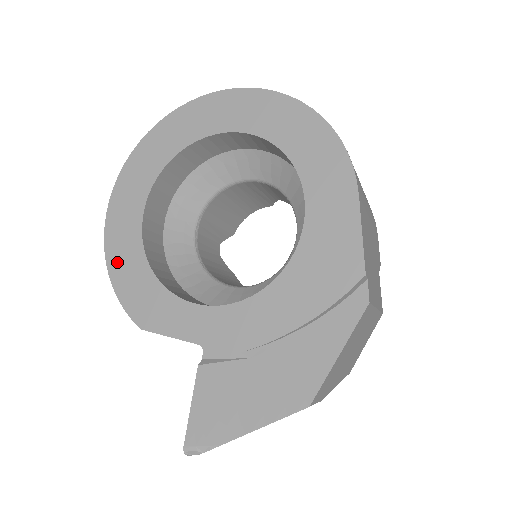
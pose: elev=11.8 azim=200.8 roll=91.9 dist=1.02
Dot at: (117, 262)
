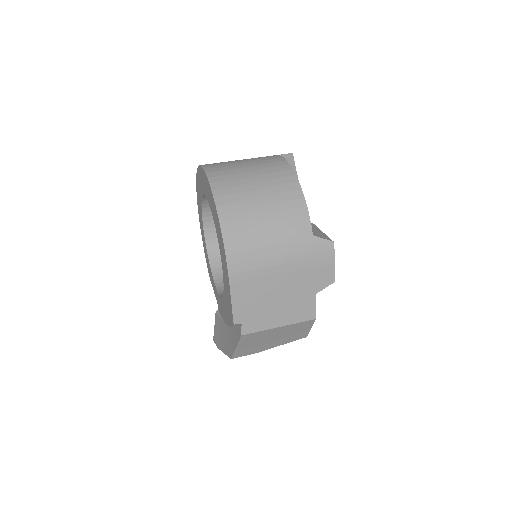
Dot at: occluded
